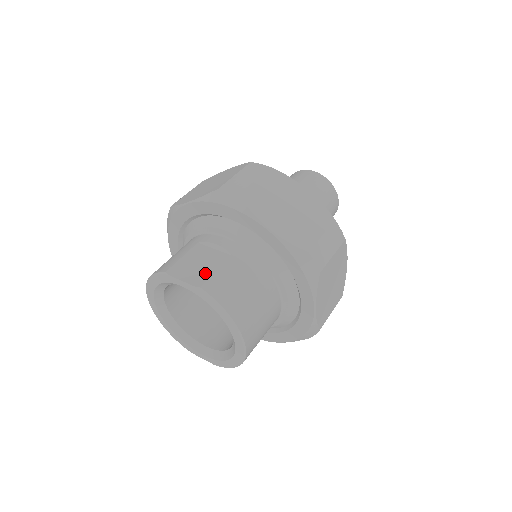
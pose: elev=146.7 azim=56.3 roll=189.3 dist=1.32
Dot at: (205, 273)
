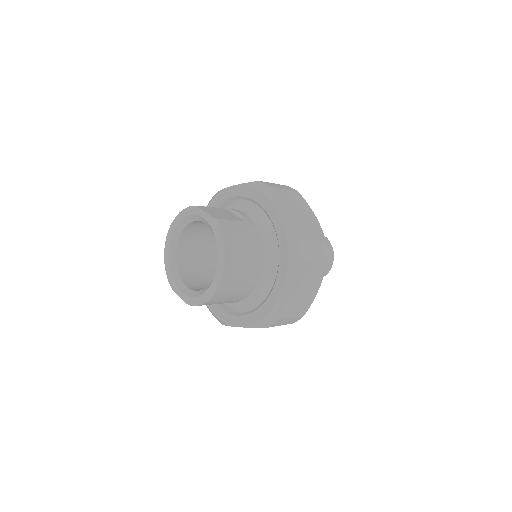
Dot at: (223, 217)
